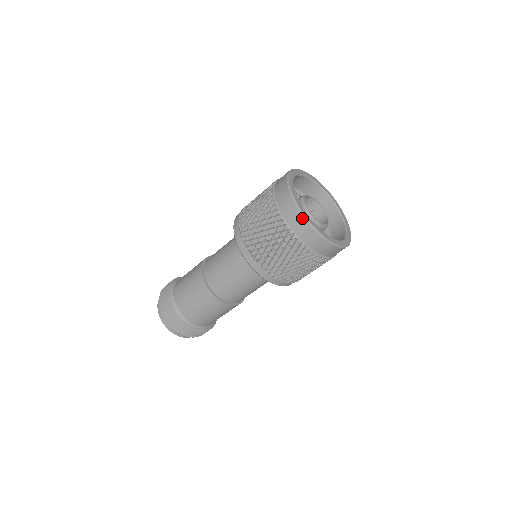
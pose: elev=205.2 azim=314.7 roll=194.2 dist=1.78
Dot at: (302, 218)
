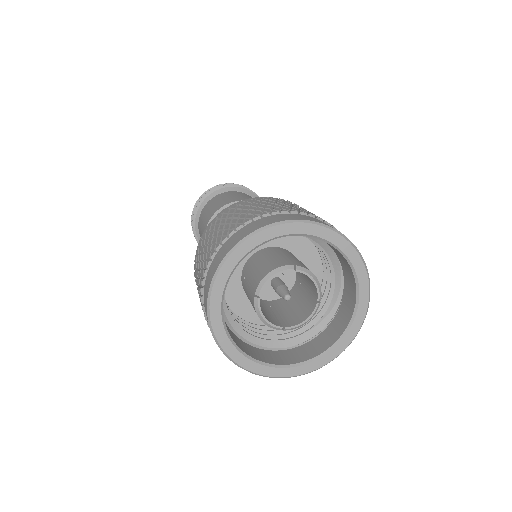
Dot at: (219, 346)
